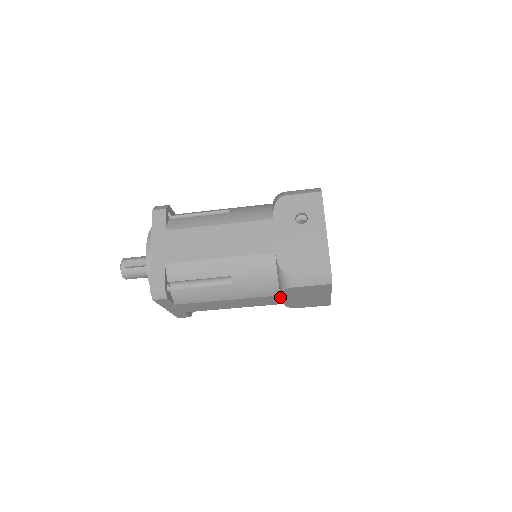
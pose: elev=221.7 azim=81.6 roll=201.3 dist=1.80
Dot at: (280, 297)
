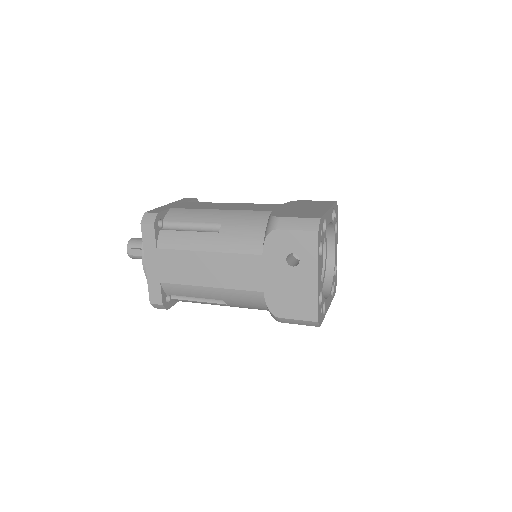
Dot at: occluded
